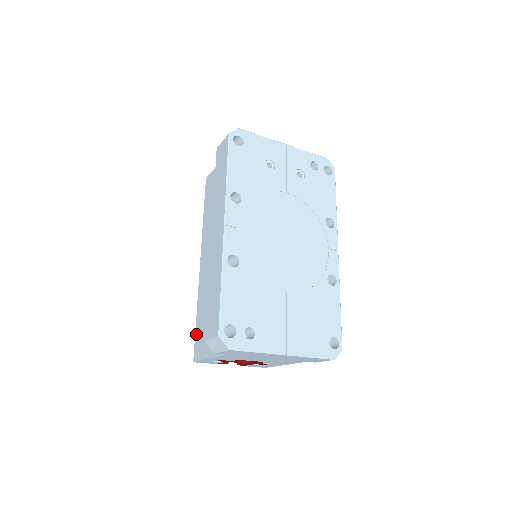
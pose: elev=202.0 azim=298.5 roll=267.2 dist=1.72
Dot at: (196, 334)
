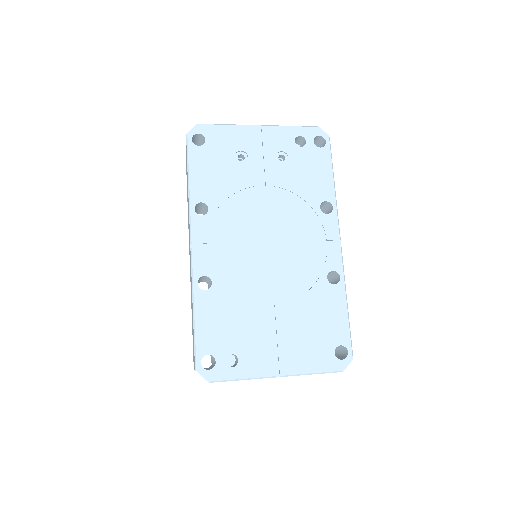
Dot at: occluded
